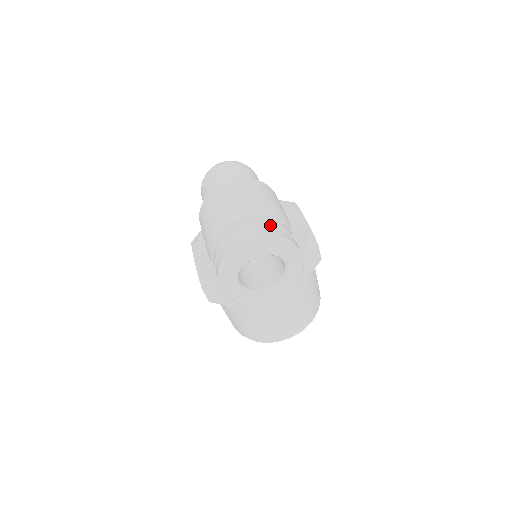
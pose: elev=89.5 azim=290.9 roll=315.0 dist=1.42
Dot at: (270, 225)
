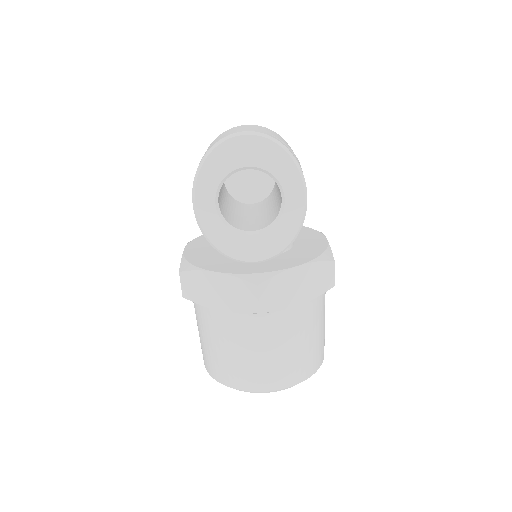
Dot at: occluded
